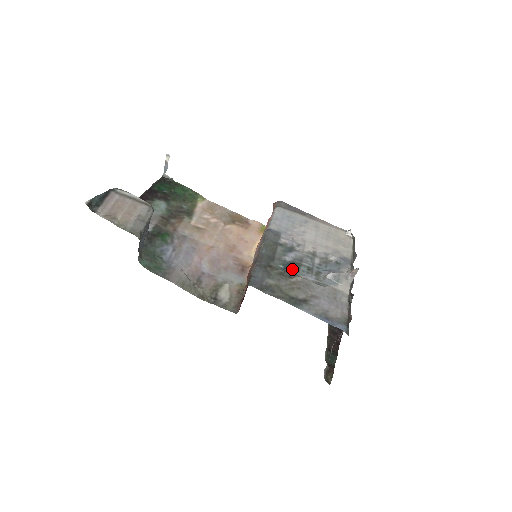
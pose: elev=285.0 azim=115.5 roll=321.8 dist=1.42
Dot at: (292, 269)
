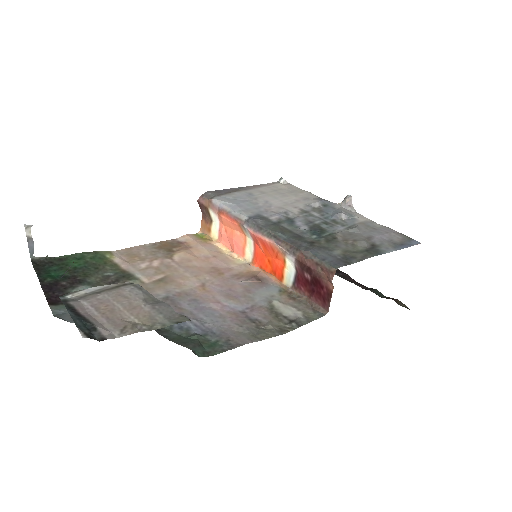
Dot at: (322, 232)
